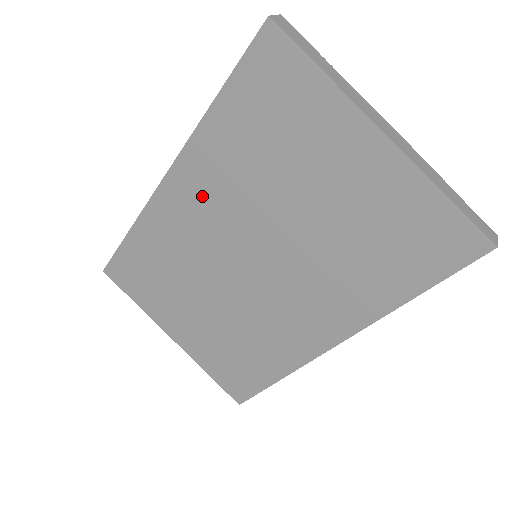
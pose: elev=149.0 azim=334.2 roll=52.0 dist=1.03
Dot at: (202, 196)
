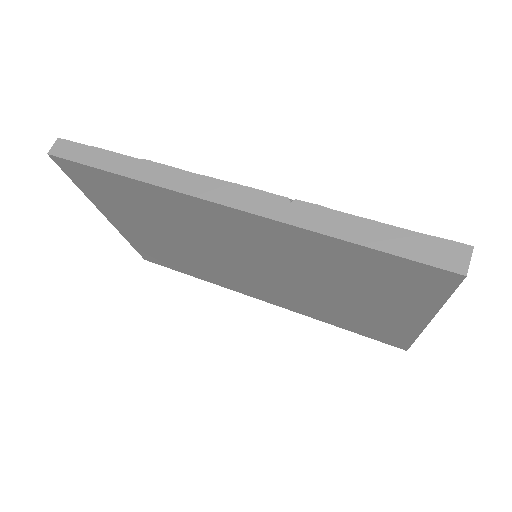
Dot at: (255, 236)
